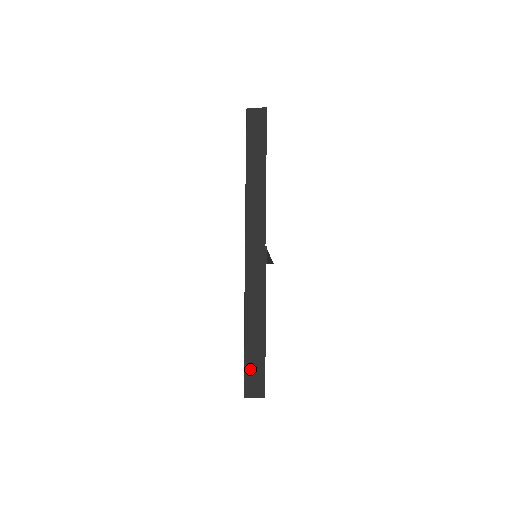
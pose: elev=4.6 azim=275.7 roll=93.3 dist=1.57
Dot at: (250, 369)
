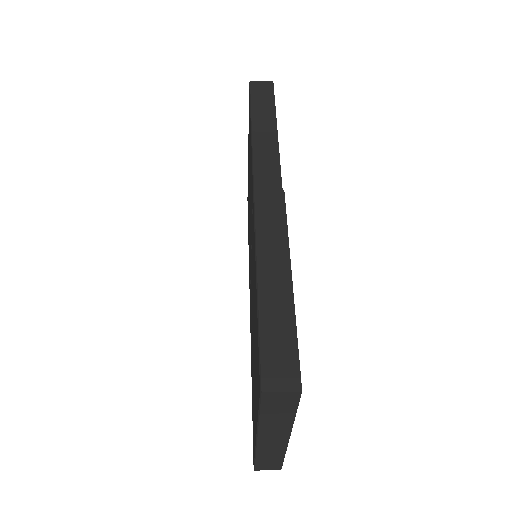
Dot at: (270, 342)
